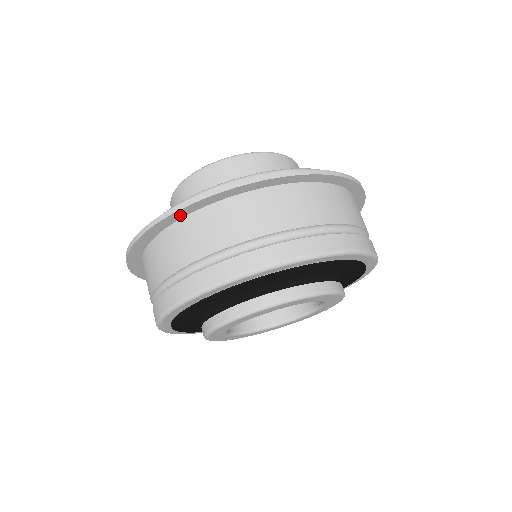
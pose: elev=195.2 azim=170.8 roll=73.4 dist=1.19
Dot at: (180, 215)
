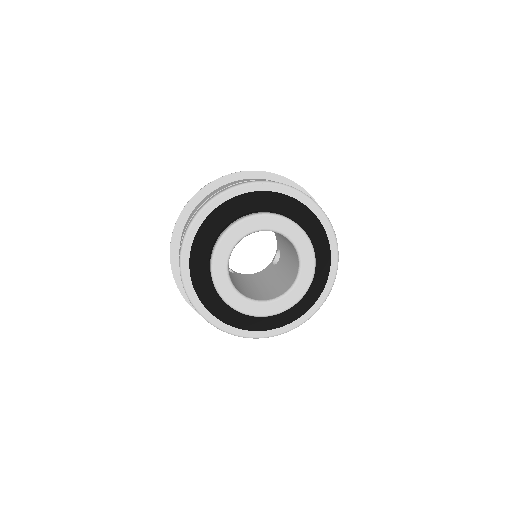
Dot at: (185, 216)
